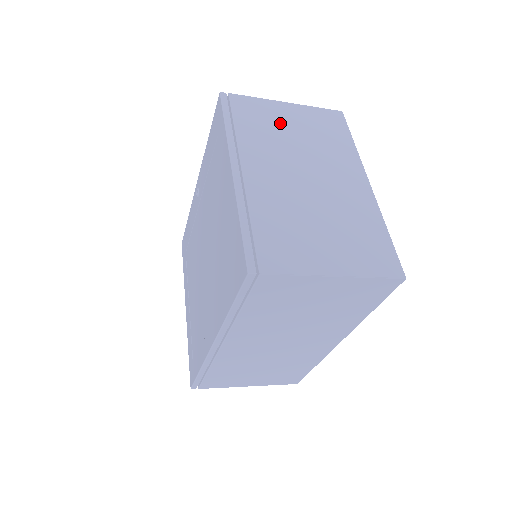
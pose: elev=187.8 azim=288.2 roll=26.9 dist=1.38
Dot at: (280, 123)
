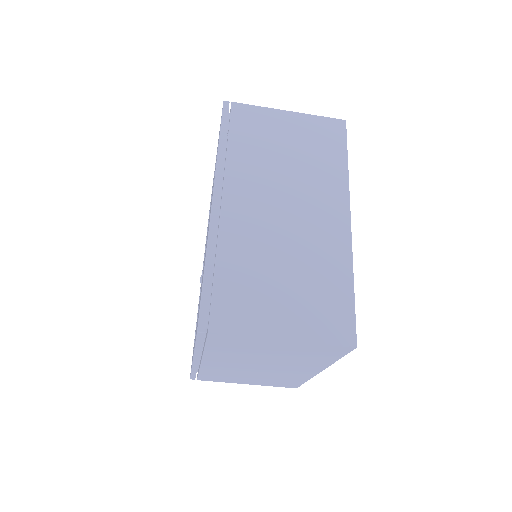
Dot at: occluded
